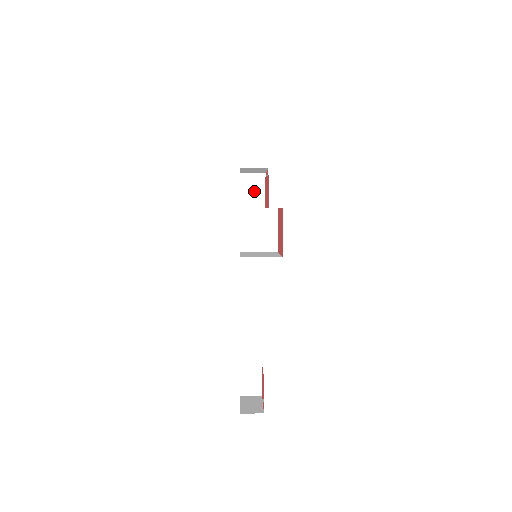
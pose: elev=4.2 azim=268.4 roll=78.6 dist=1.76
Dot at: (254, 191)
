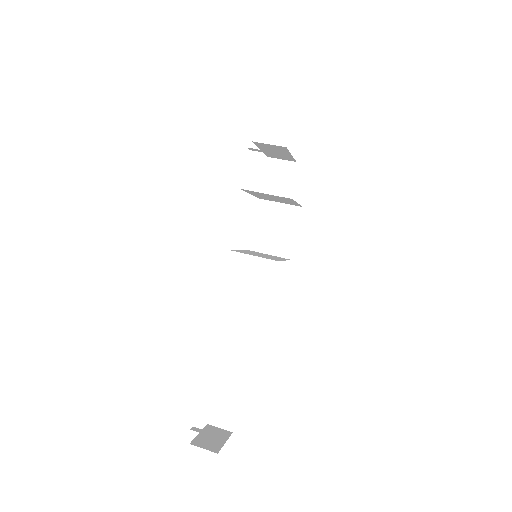
Dot at: (278, 181)
